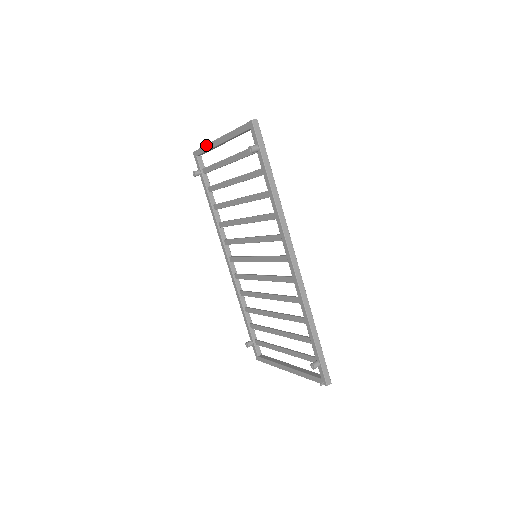
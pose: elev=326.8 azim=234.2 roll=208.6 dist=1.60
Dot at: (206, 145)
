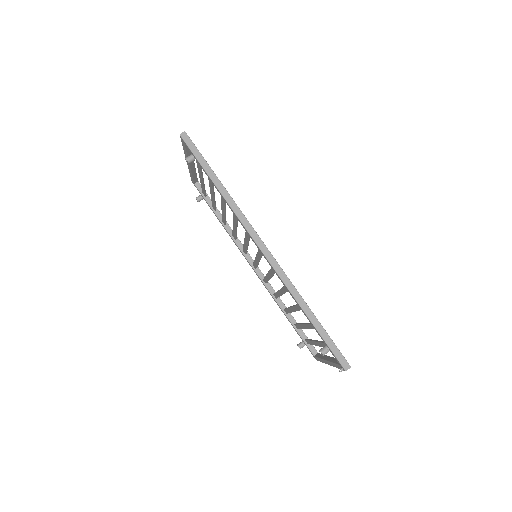
Dot at: (189, 171)
